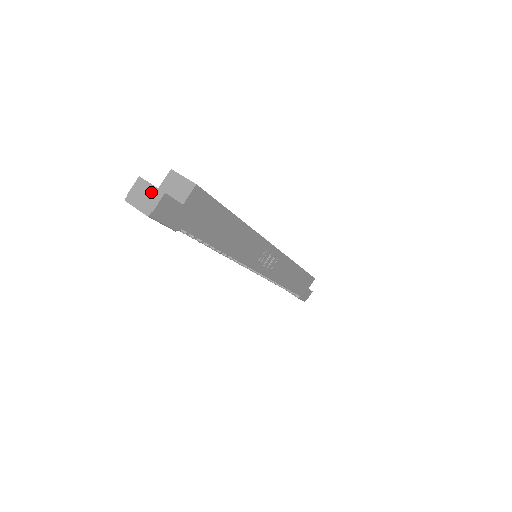
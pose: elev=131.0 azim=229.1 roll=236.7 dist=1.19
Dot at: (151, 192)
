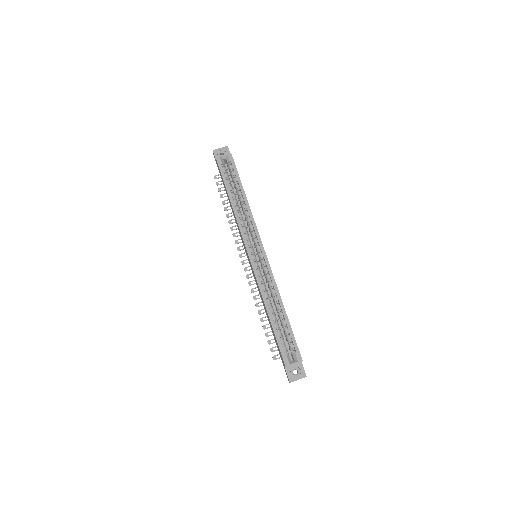
Dot at: occluded
